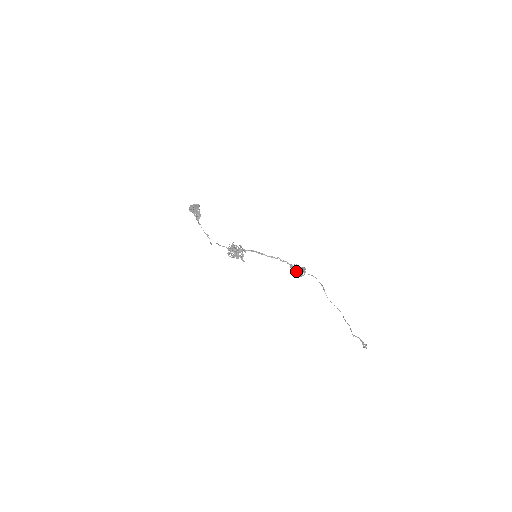
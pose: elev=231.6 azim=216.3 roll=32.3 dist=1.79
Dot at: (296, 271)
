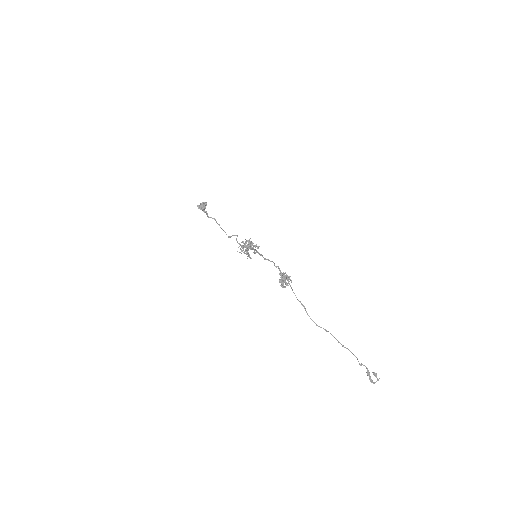
Dot at: (280, 280)
